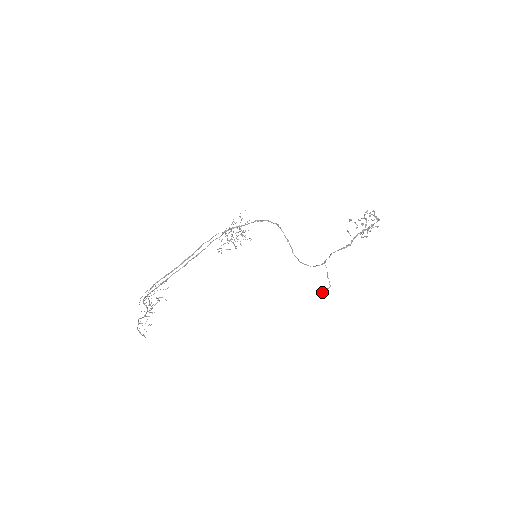
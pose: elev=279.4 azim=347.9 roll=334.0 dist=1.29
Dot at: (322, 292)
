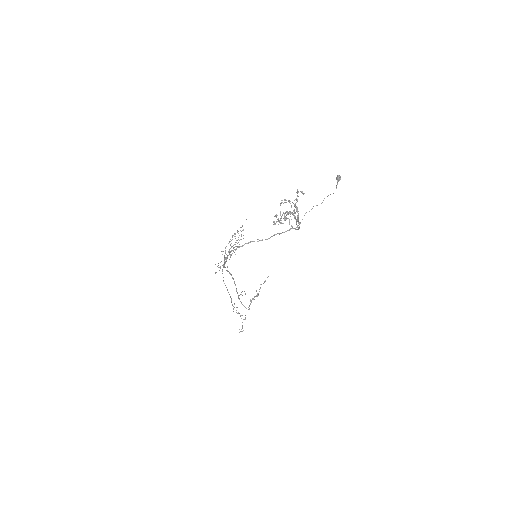
Dot at: (337, 181)
